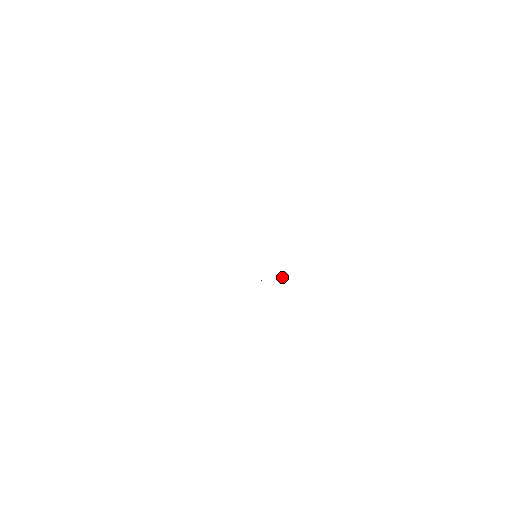
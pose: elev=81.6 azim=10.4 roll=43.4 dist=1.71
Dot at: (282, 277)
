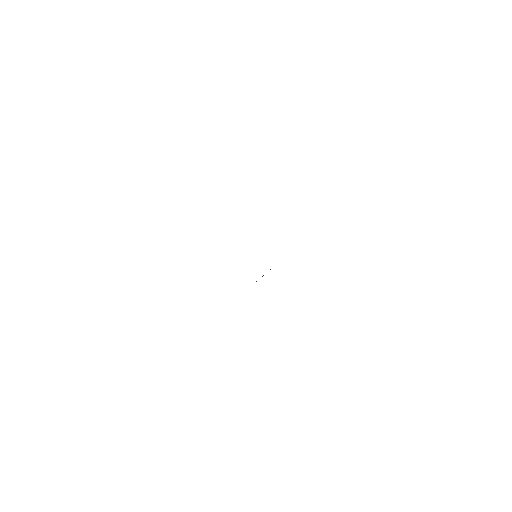
Dot at: occluded
